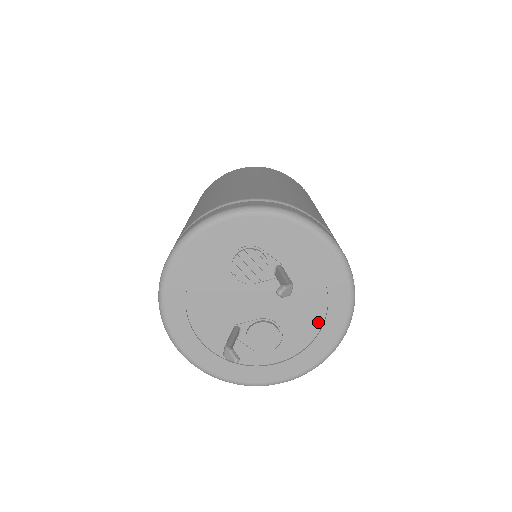
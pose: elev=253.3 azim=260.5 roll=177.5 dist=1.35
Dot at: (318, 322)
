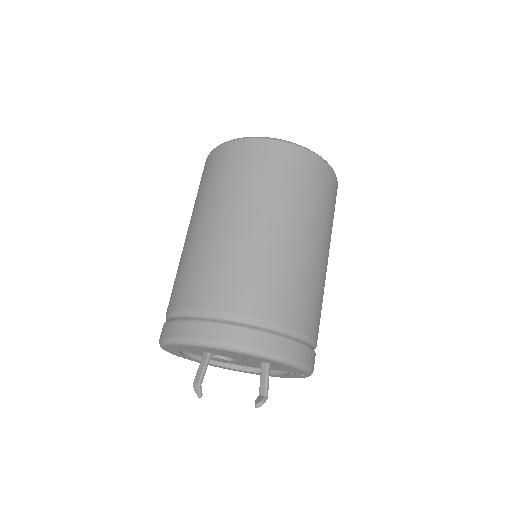
Dot at: occluded
